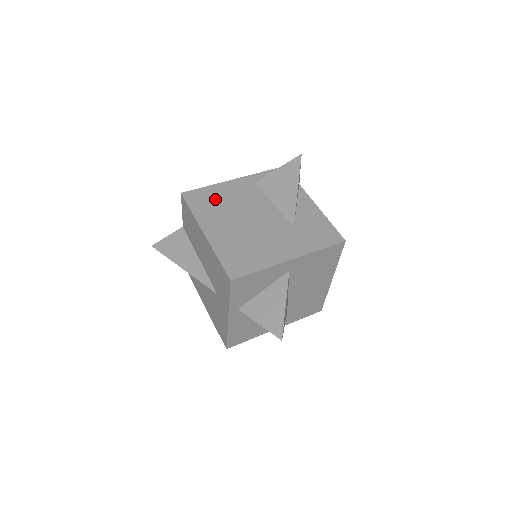
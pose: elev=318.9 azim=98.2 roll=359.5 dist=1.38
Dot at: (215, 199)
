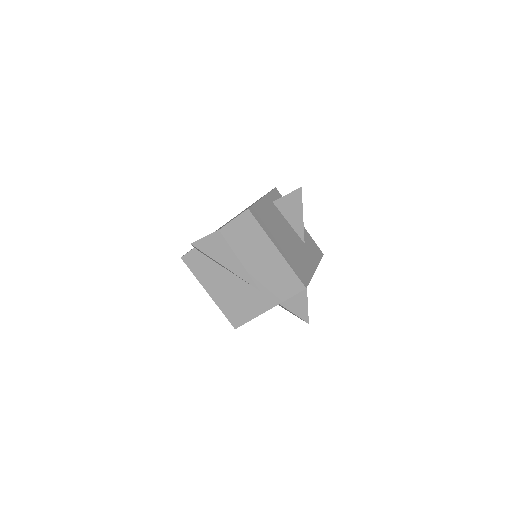
Dot at: (266, 216)
